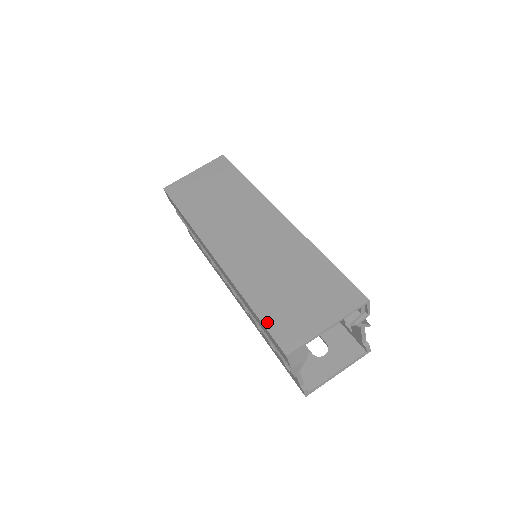
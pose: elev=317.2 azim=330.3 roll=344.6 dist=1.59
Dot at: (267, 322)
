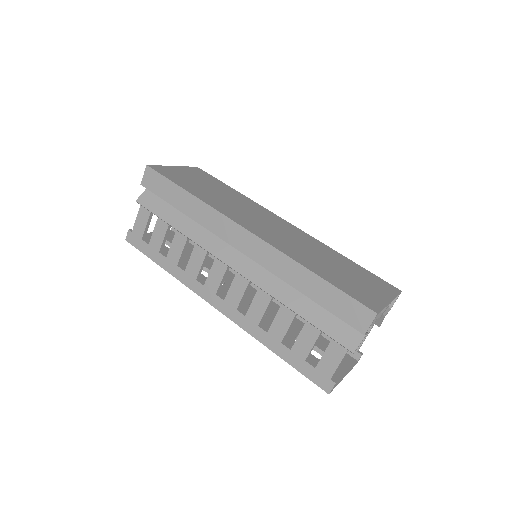
Dot at: (341, 288)
